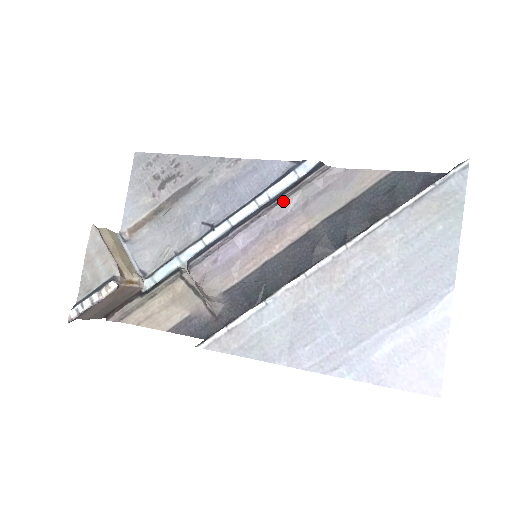
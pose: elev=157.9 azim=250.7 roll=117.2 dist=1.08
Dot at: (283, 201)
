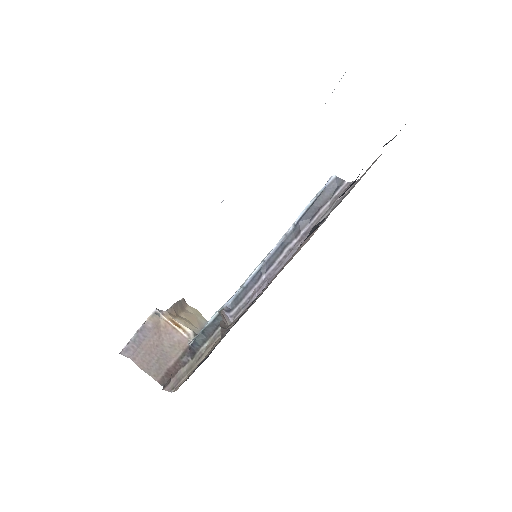
Dot at: occluded
